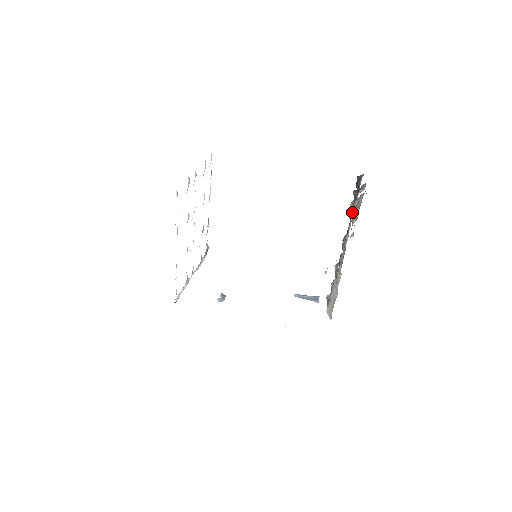
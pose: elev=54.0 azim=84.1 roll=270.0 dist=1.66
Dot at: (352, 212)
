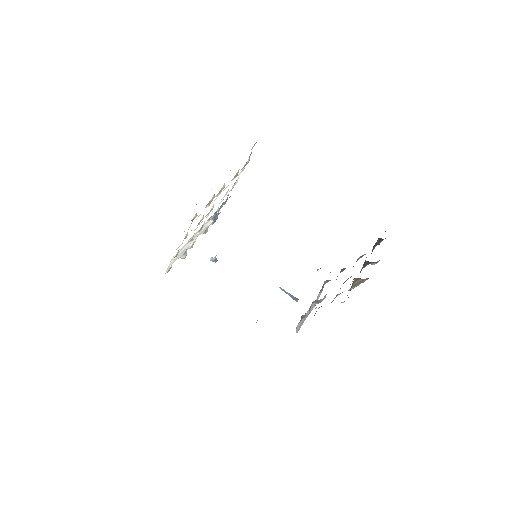
Dot at: (353, 283)
